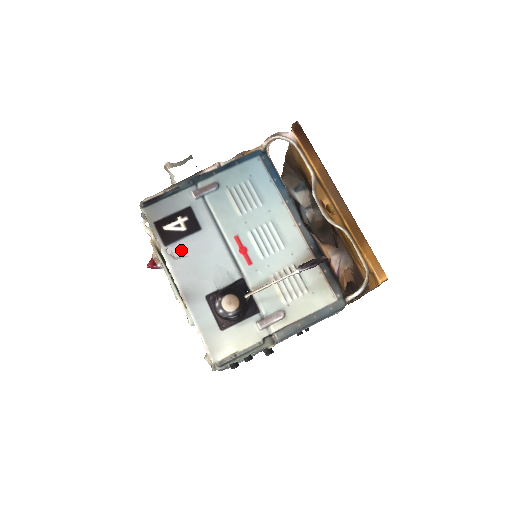
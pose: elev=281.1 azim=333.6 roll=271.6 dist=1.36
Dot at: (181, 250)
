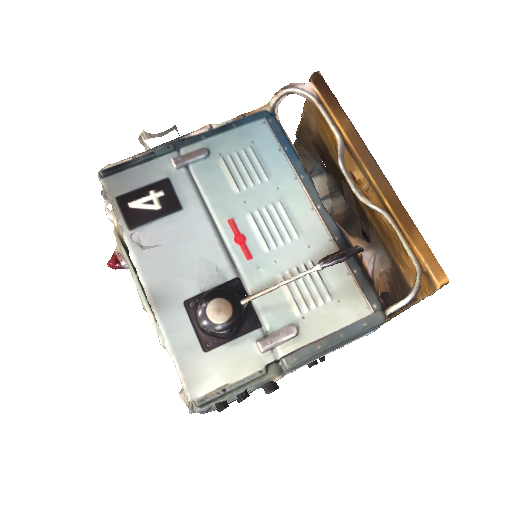
Dot at: (152, 237)
